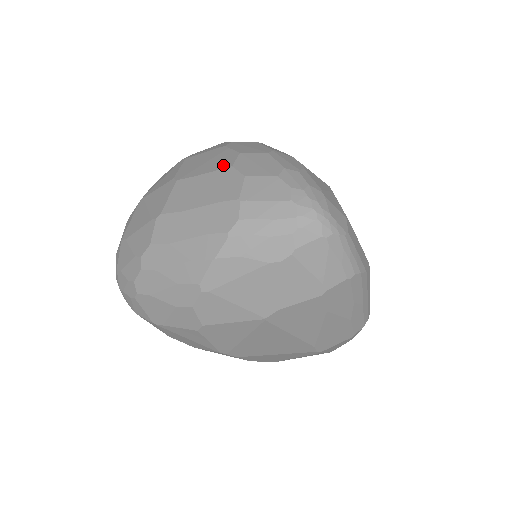
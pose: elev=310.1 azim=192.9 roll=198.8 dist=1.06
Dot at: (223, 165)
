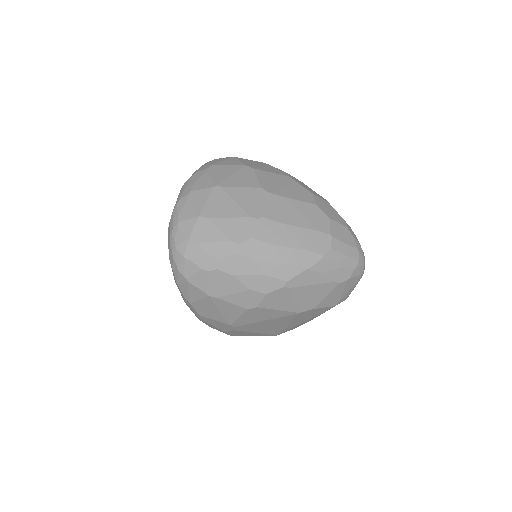
Dot at: (307, 199)
